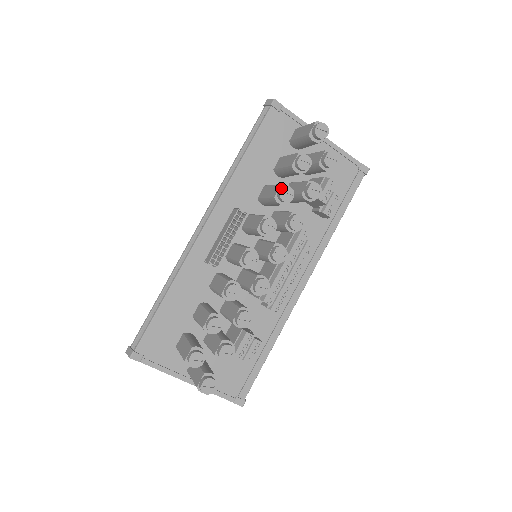
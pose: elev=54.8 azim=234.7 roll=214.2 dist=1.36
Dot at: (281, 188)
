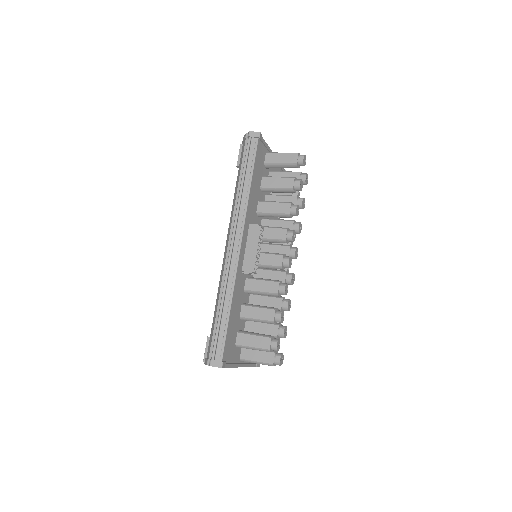
Dot at: (295, 207)
